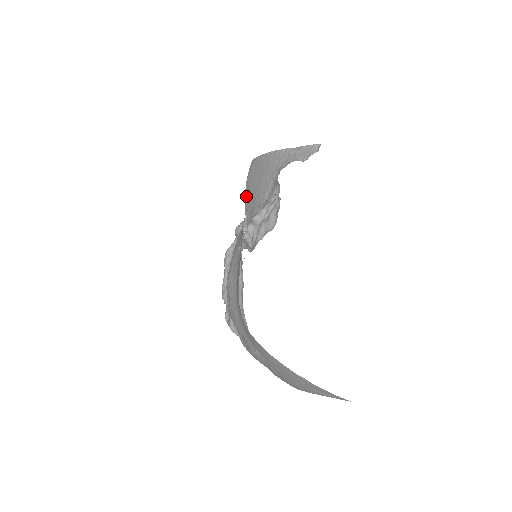
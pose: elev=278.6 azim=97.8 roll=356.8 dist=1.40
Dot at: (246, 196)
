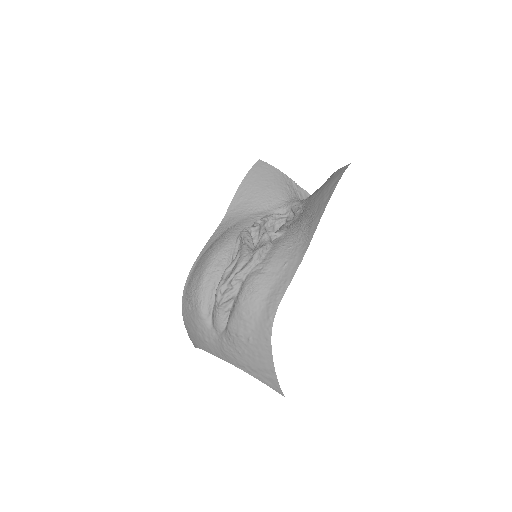
Dot at: (243, 185)
